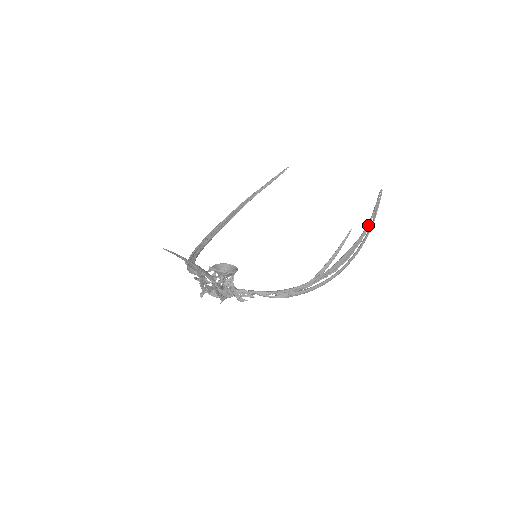
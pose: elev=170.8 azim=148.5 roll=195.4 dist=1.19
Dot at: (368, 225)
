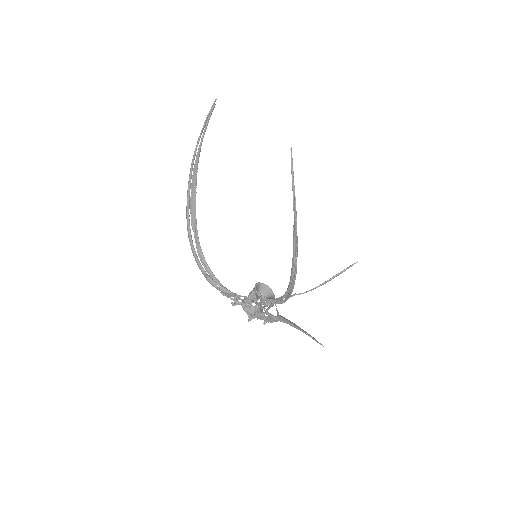
Dot at: (294, 195)
